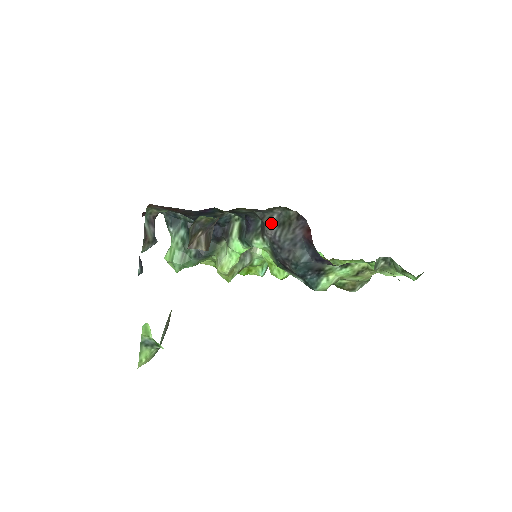
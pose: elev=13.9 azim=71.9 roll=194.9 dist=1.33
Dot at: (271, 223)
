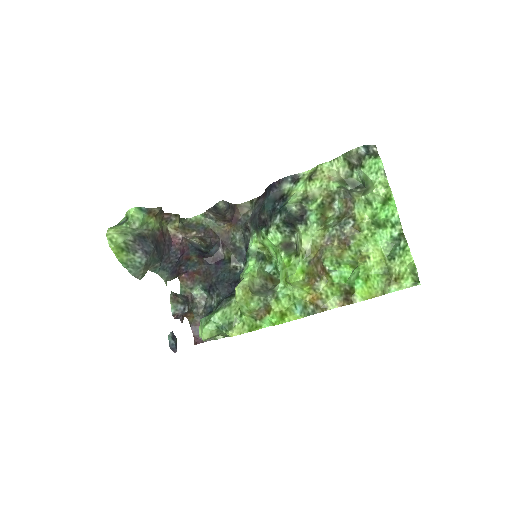
Dot at: occluded
